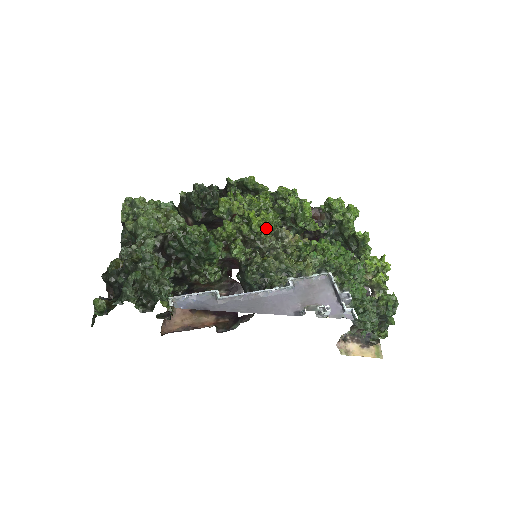
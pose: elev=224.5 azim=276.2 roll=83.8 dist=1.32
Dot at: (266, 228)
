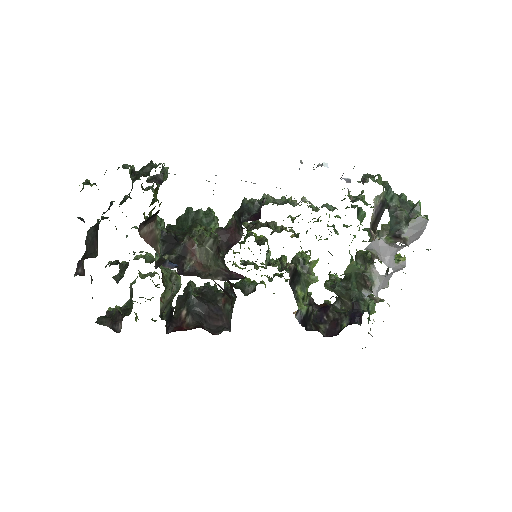
Dot at: (262, 240)
